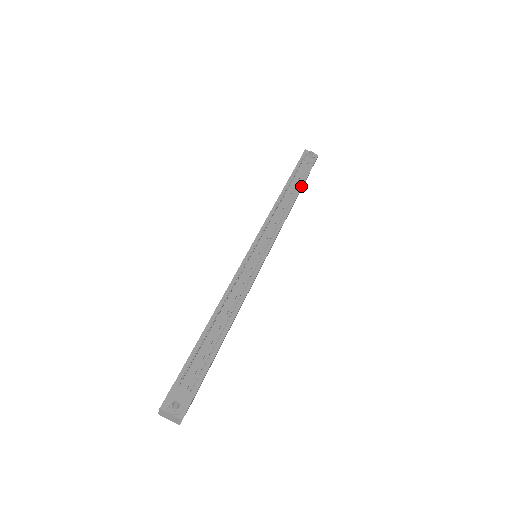
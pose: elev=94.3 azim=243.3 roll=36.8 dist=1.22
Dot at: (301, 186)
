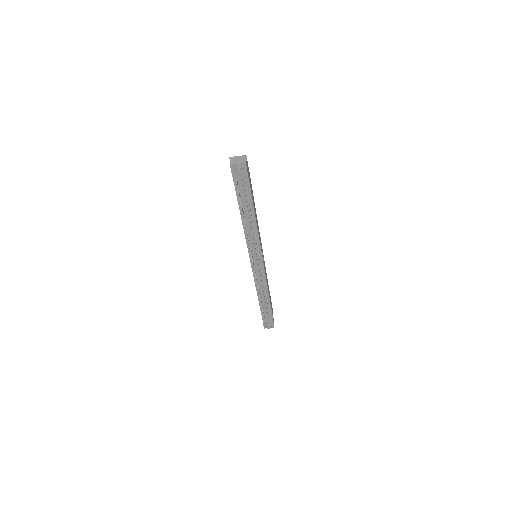
Dot at: (252, 203)
